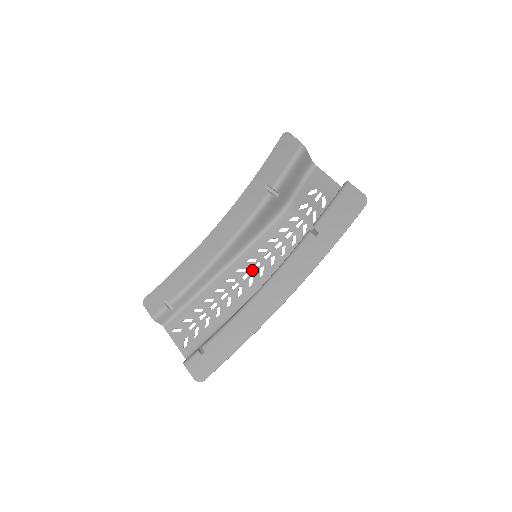
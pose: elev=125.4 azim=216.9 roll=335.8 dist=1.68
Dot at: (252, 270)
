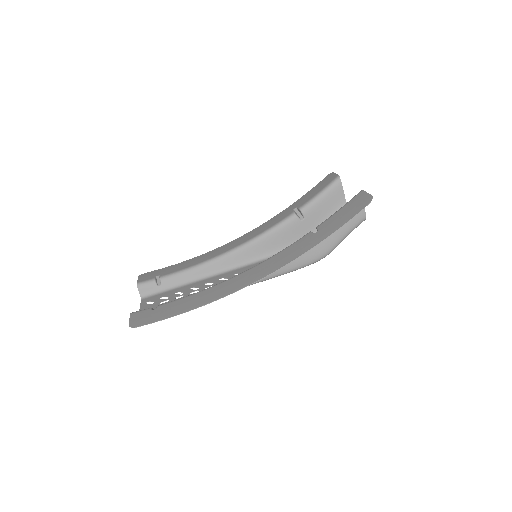
Dot at: occluded
